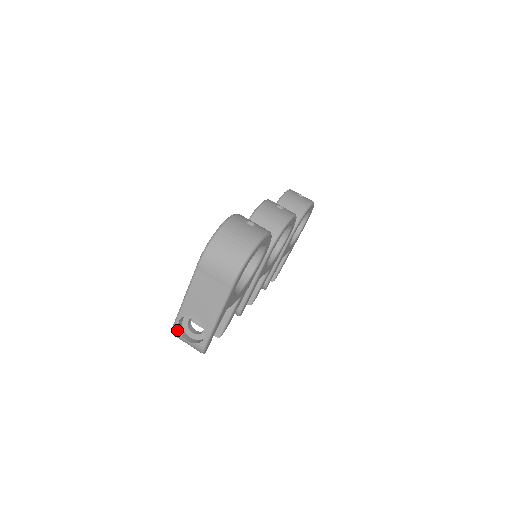
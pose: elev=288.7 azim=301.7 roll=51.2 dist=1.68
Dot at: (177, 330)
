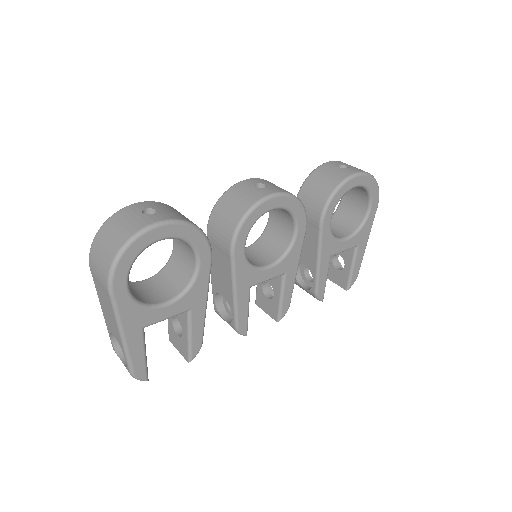
Dot at: (114, 349)
